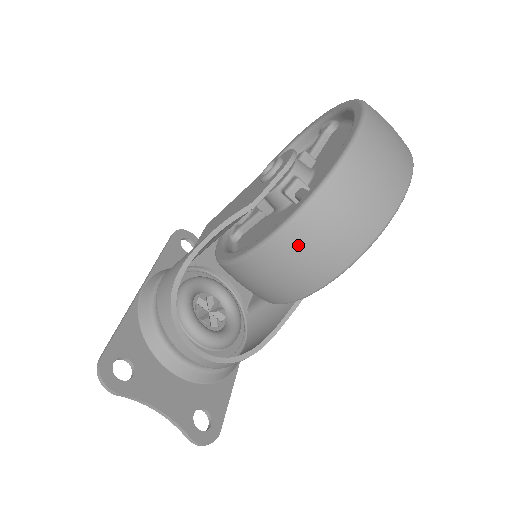
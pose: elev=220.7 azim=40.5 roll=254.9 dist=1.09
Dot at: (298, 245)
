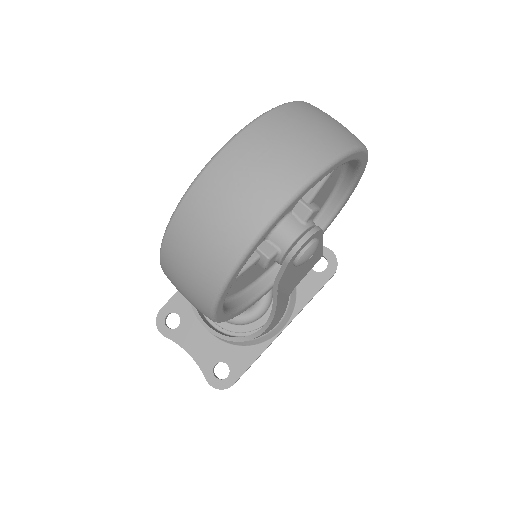
Dot at: (176, 288)
